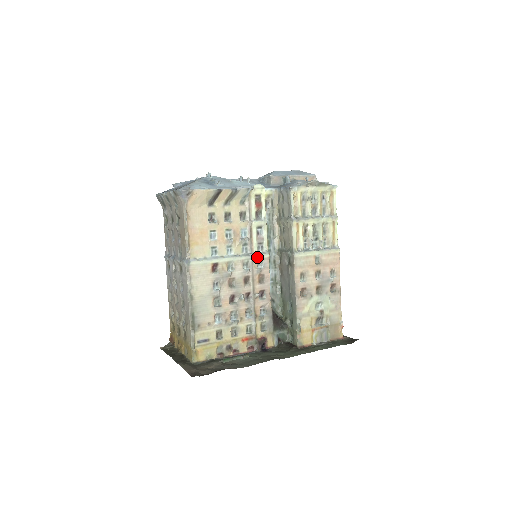
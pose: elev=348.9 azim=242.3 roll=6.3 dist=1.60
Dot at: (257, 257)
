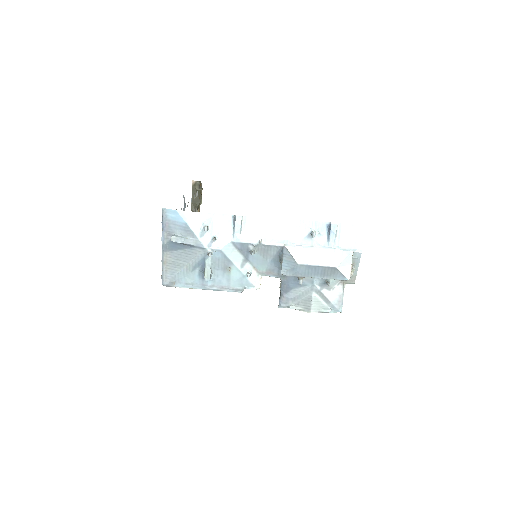
Dot at: occluded
